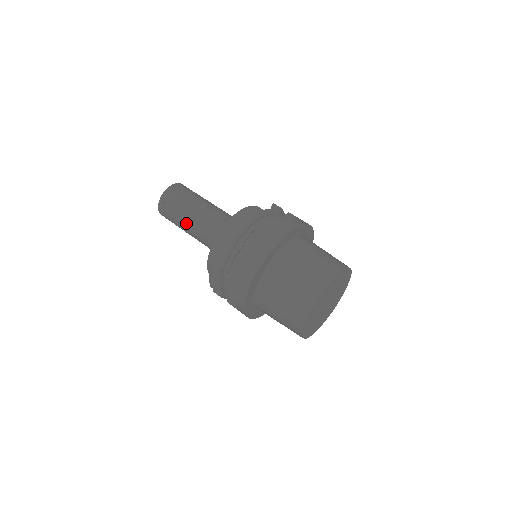
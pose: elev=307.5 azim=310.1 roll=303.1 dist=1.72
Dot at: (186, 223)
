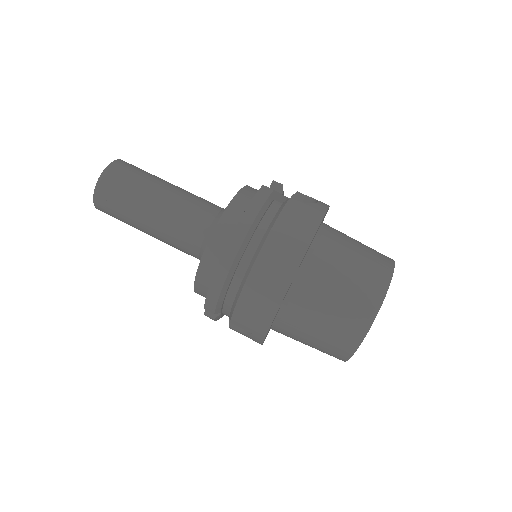
Dot at: (146, 218)
